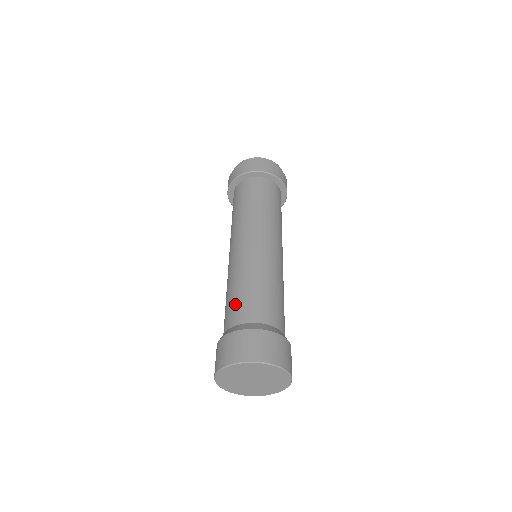
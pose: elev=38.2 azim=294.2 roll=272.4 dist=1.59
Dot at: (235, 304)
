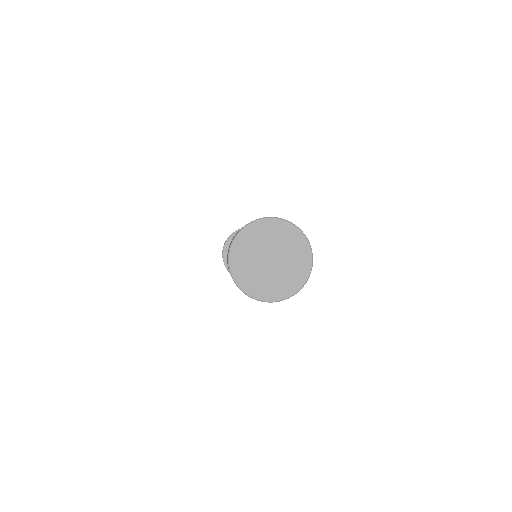
Dot at: occluded
